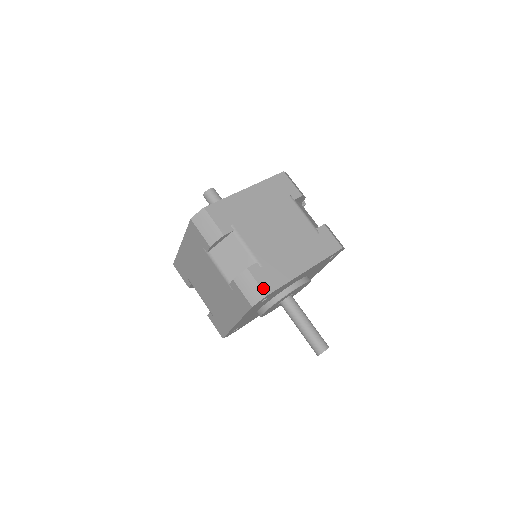
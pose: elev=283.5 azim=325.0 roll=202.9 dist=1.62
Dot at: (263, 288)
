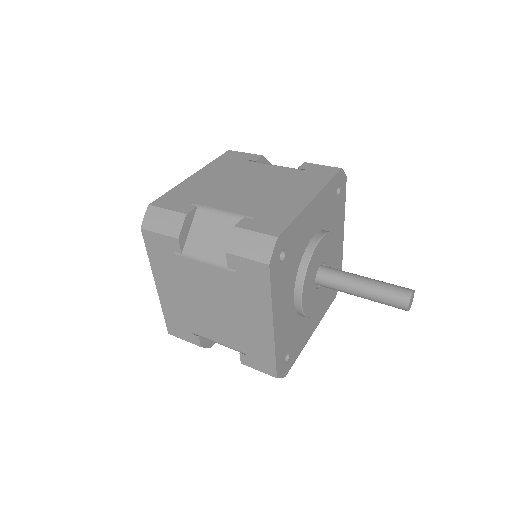
Dot at: (268, 233)
